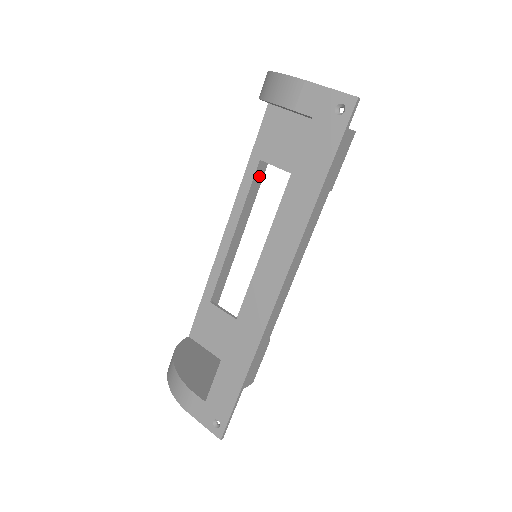
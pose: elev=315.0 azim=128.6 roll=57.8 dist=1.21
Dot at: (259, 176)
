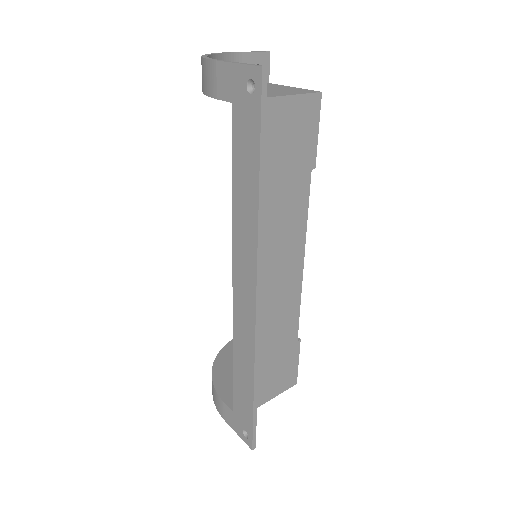
Dot at: occluded
